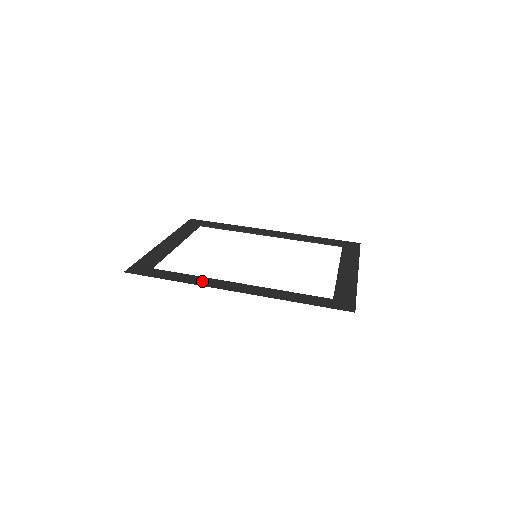
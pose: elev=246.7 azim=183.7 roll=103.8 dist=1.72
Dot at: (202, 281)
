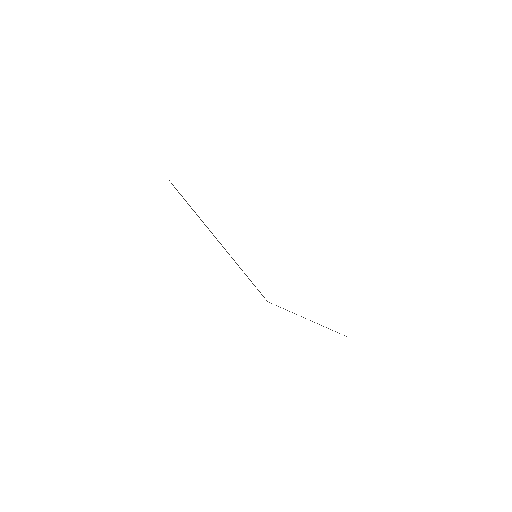
Dot at: occluded
